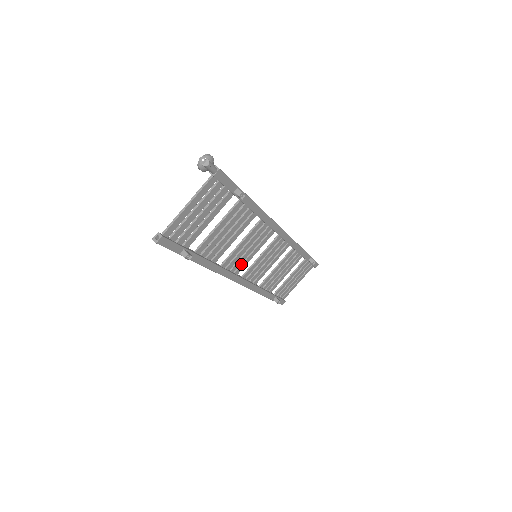
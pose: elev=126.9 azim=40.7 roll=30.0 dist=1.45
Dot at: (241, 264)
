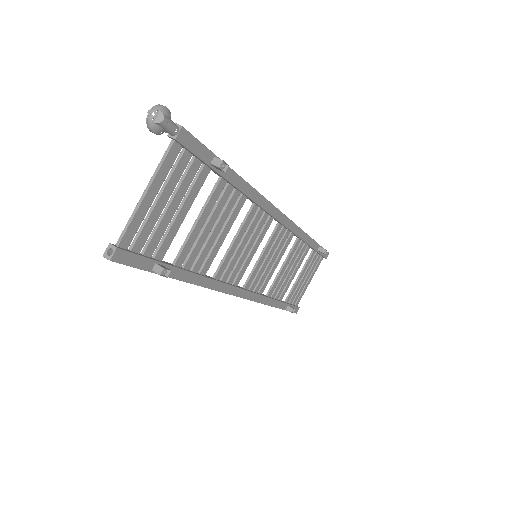
Dot at: (239, 271)
